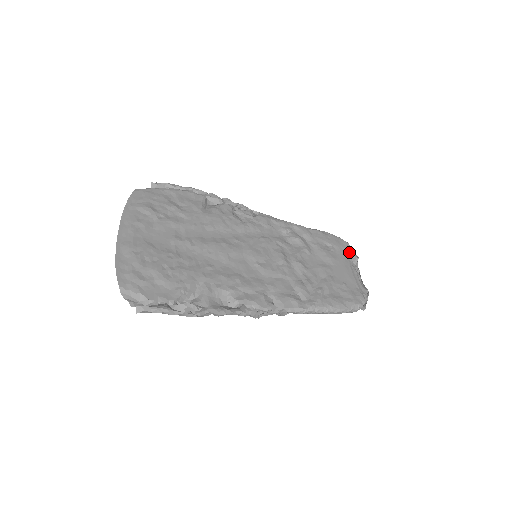
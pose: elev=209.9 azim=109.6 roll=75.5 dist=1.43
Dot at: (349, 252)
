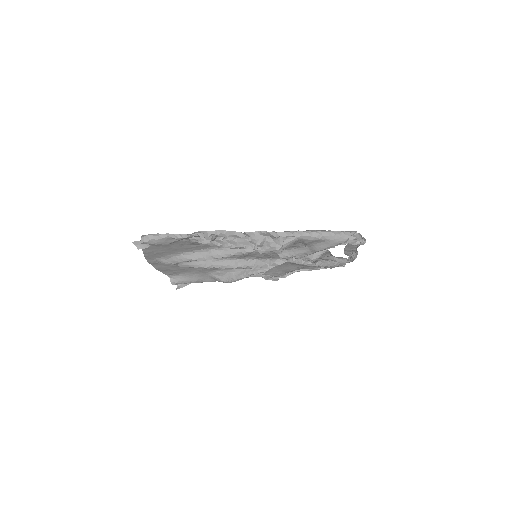
Dot at: (349, 255)
